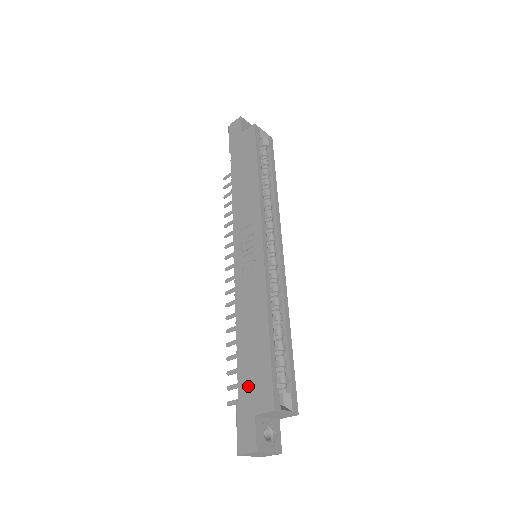
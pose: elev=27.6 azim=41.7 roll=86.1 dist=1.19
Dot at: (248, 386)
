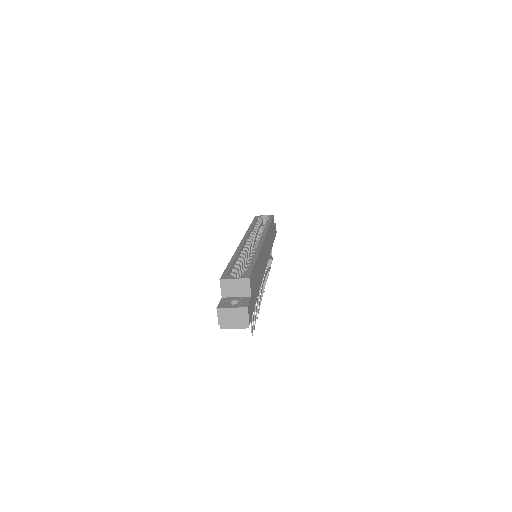
Dot at: occluded
